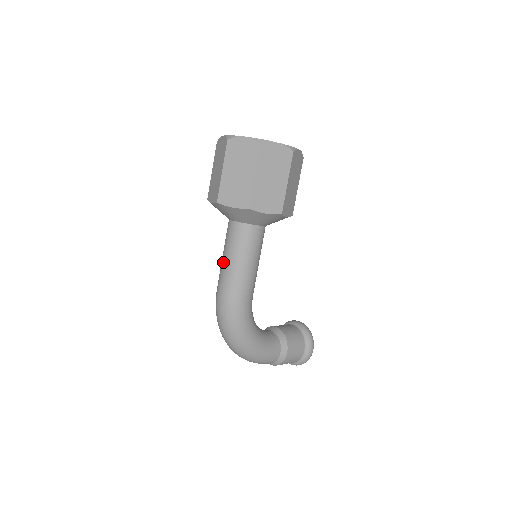
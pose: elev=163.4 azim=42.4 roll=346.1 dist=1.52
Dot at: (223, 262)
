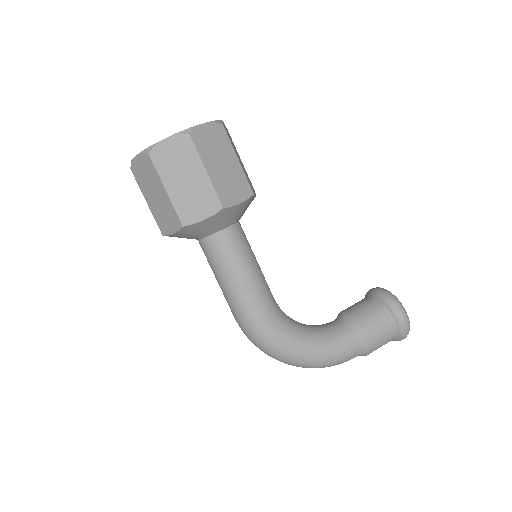
Dot at: (219, 285)
